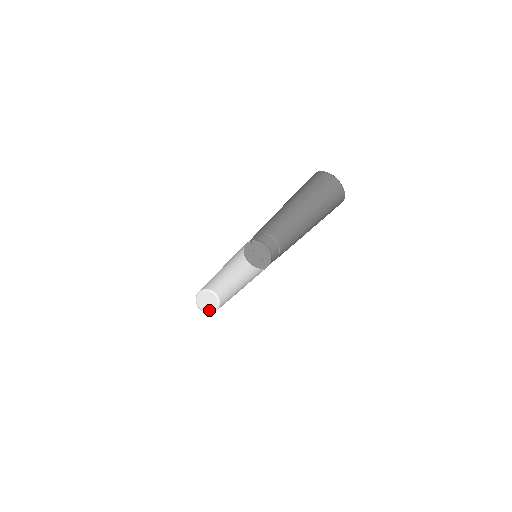
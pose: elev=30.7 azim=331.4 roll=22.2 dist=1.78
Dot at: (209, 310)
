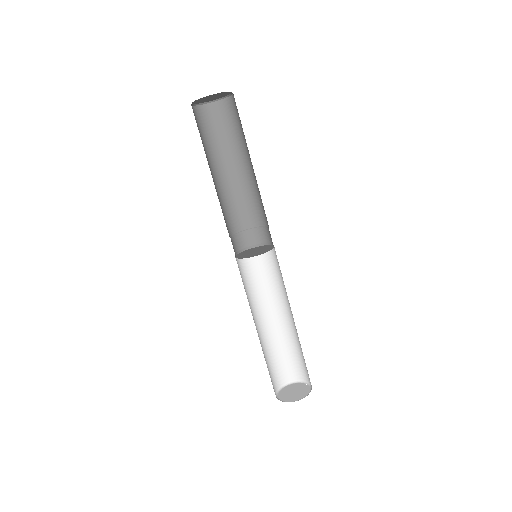
Dot at: (303, 396)
